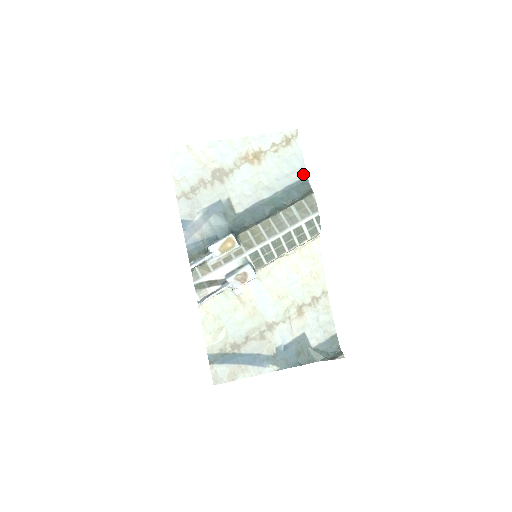
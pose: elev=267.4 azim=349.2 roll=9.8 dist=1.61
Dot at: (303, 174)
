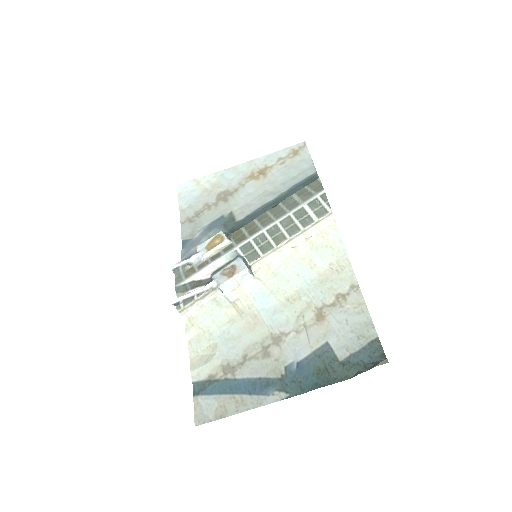
Dot at: (312, 172)
